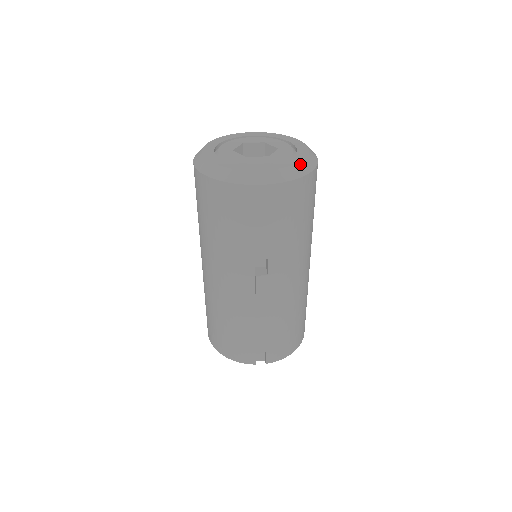
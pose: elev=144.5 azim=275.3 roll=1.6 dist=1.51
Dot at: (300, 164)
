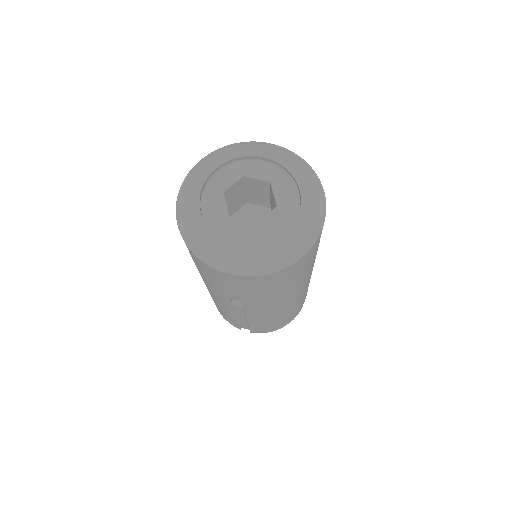
Dot at: (282, 255)
